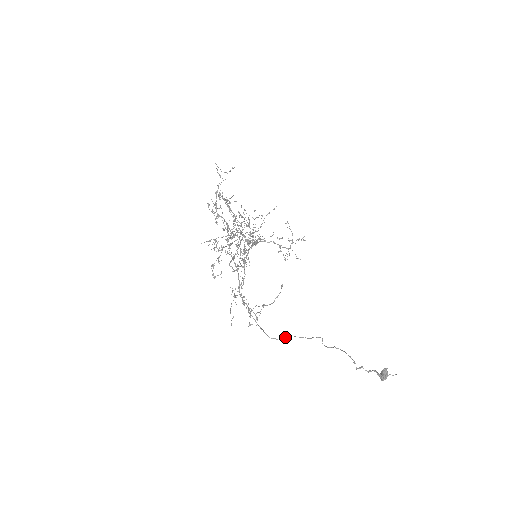
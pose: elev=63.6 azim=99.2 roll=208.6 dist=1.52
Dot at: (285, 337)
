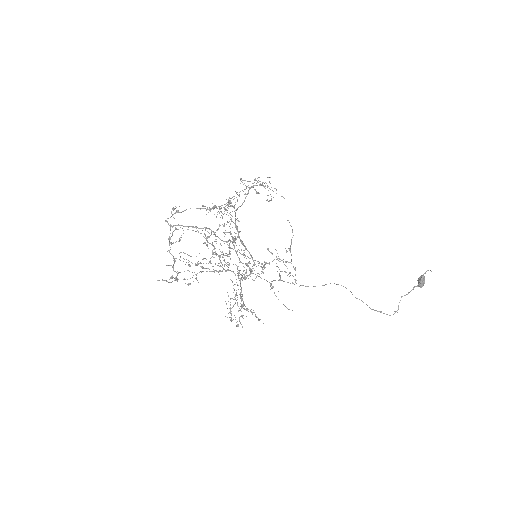
Dot at: occluded
